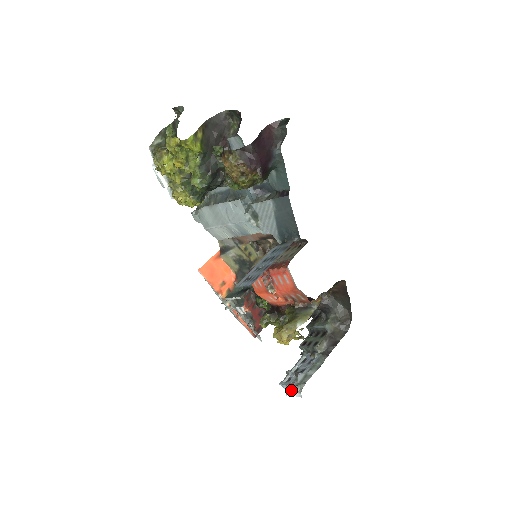
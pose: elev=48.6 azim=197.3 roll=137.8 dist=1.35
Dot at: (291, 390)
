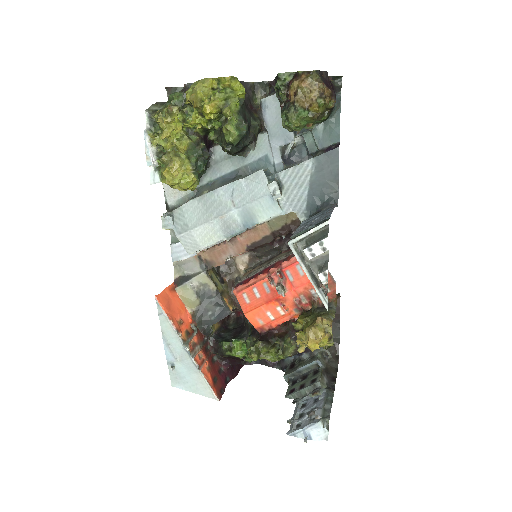
Dot at: (312, 431)
